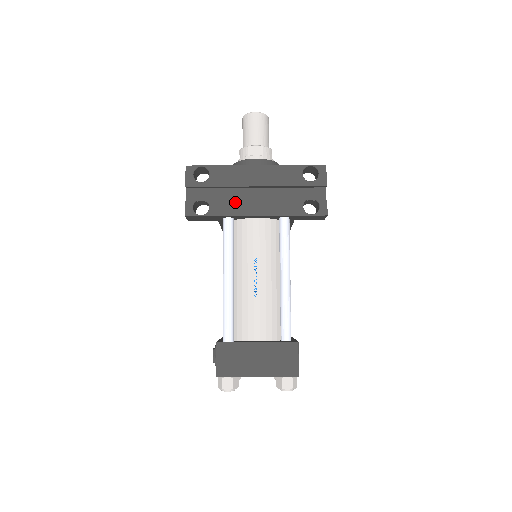
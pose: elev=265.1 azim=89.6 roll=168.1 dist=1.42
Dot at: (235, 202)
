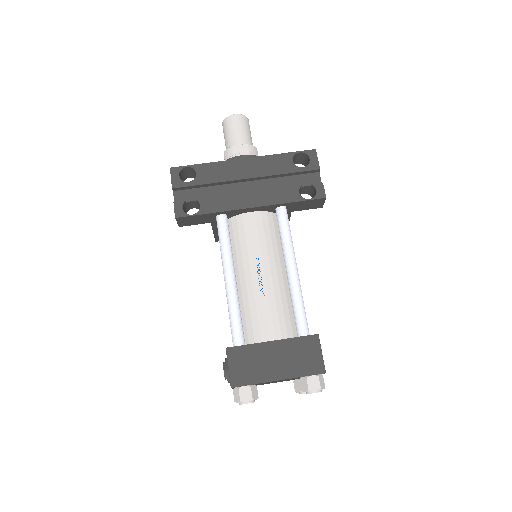
Dot at: (227, 197)
